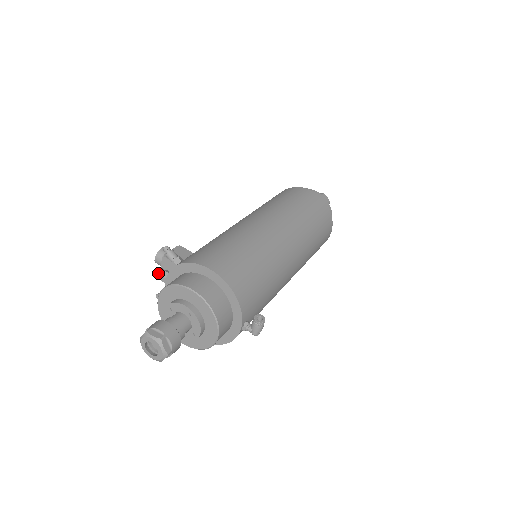
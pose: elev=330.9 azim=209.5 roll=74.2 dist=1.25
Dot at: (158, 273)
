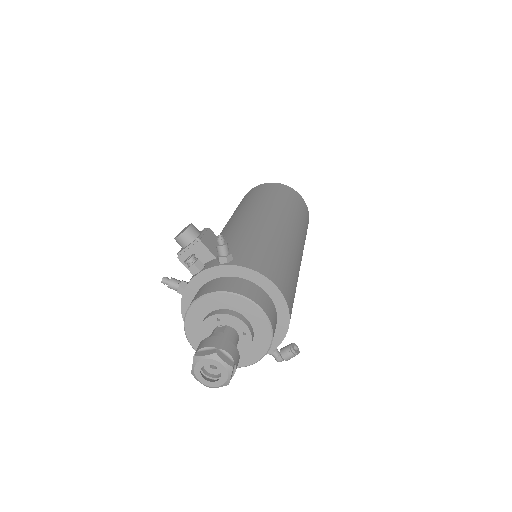
Dot at: (190, 260)
